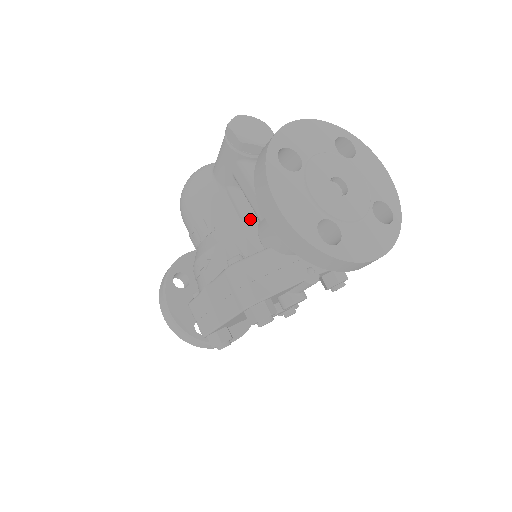
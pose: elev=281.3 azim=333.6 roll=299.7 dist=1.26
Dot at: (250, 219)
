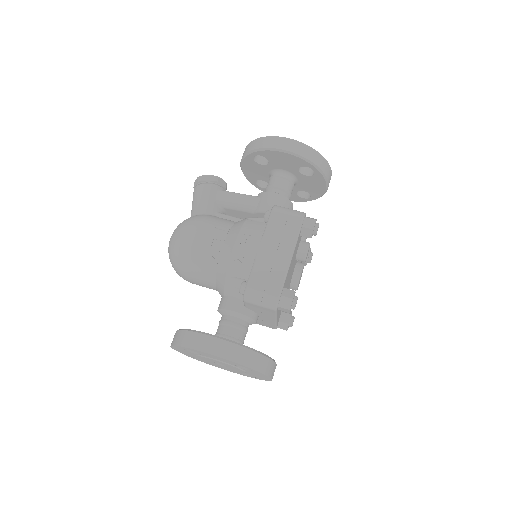
Dot at: occluded
